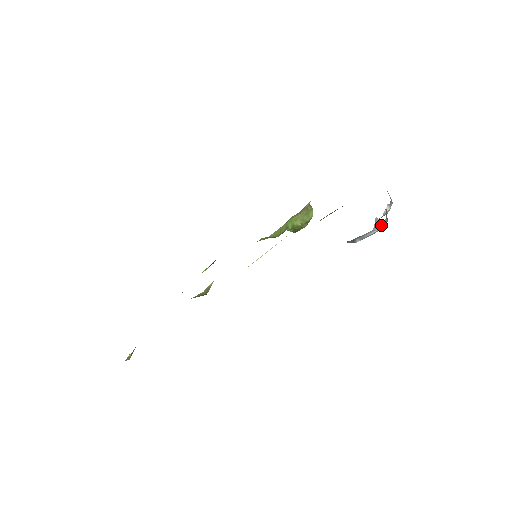
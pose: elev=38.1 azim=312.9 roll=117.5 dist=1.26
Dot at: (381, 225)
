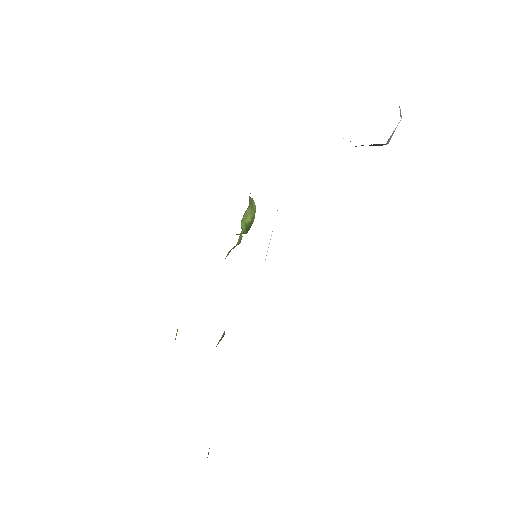
Dot at: occluded
